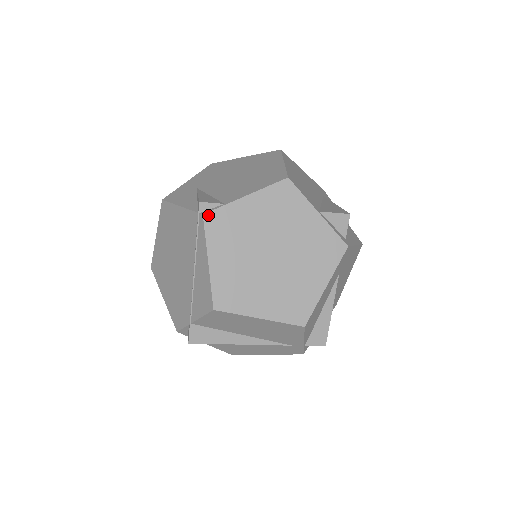
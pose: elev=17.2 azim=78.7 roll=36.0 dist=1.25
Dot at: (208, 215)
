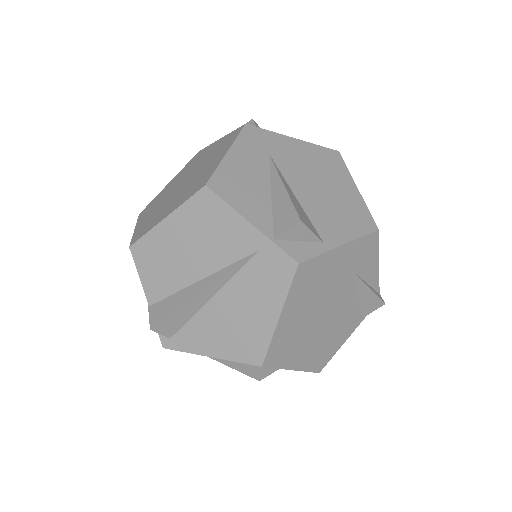
Dot at: (142, 211)
